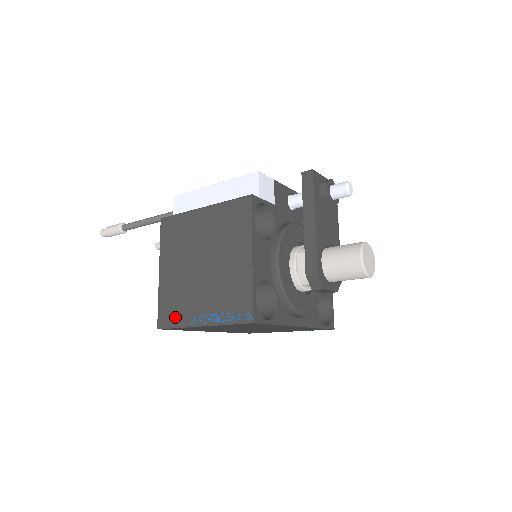
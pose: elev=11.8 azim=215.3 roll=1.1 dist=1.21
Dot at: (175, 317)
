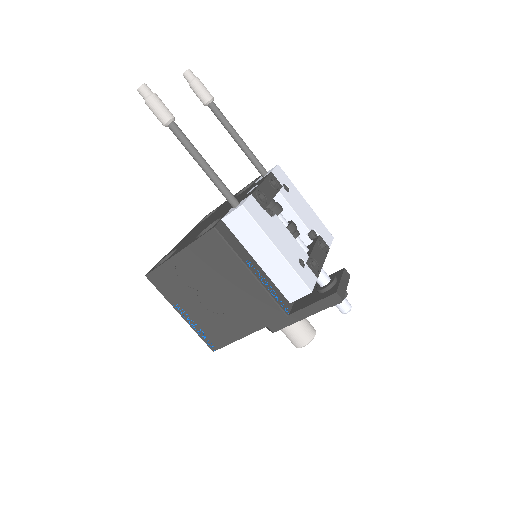
Dot at: (165, 289)
